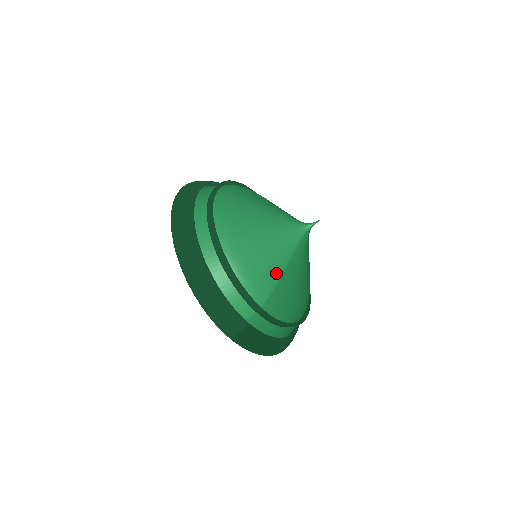
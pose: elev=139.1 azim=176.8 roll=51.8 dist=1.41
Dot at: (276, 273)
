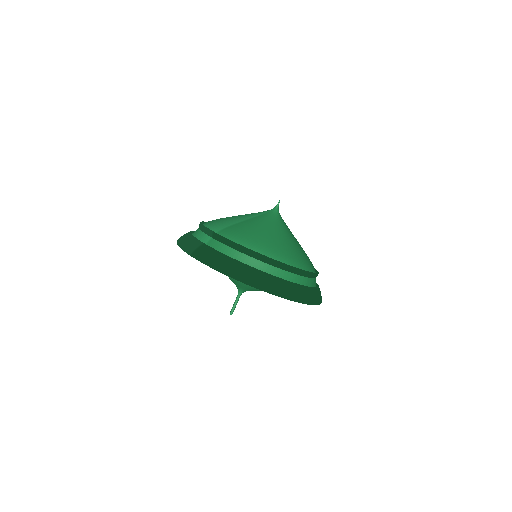
Dot at: (235, 222)
